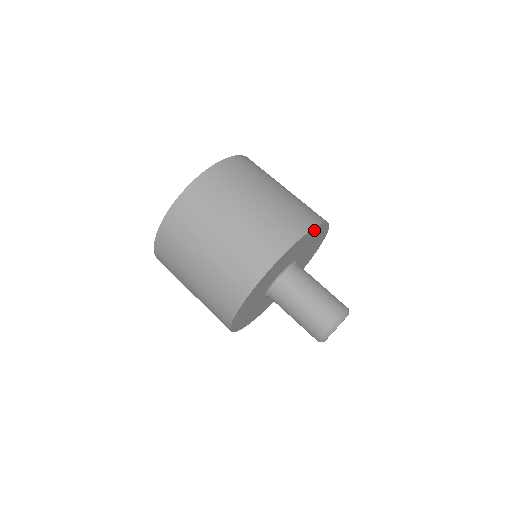
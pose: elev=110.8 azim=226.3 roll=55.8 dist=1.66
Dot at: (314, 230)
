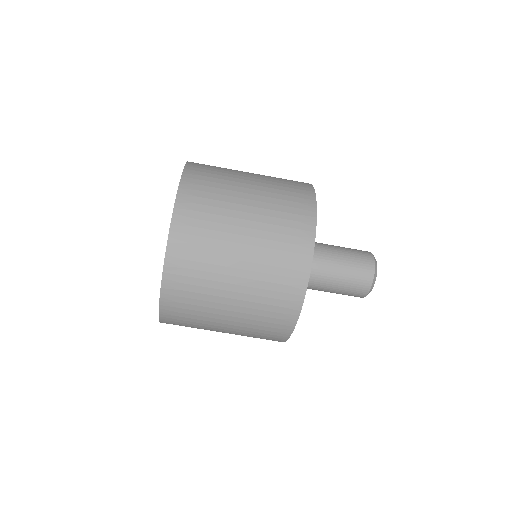
Dot at: occluded
